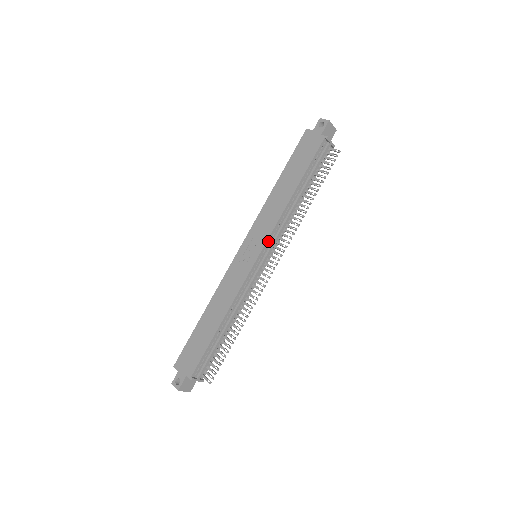
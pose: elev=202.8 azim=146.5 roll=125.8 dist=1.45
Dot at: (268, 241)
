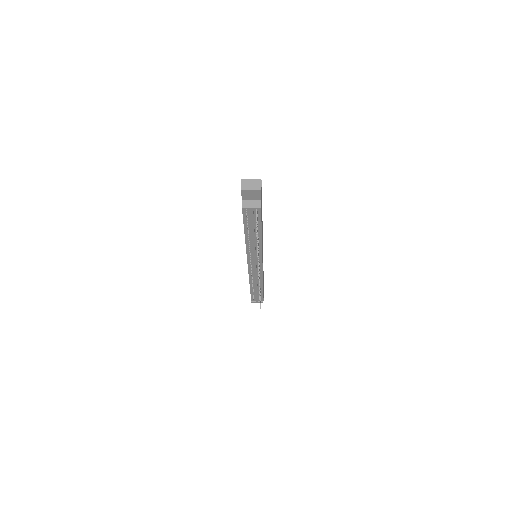
Dot at: (249, 258)
